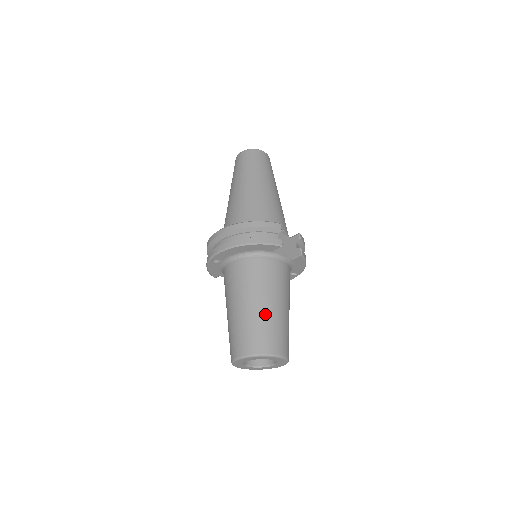
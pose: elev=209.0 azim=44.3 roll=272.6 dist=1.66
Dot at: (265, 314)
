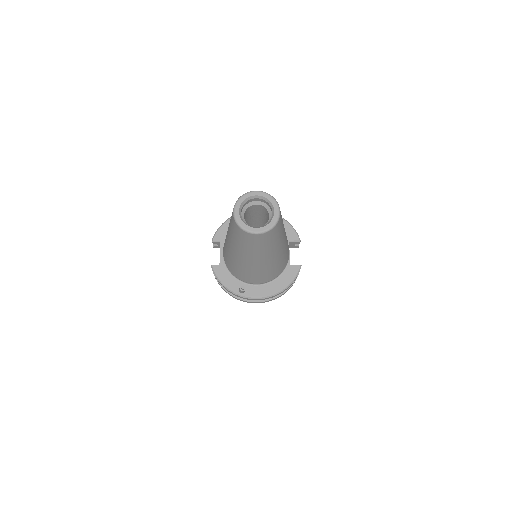
Dot at: occluded
